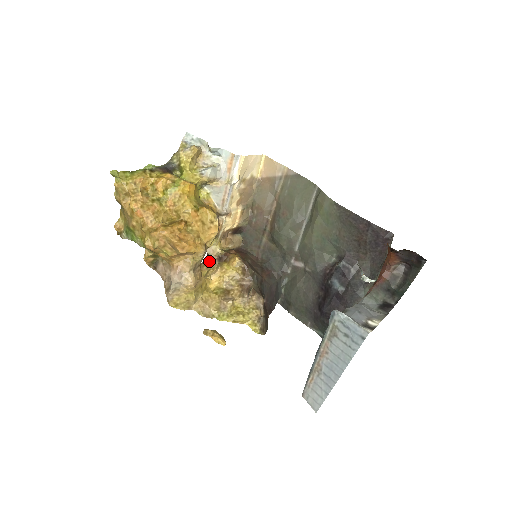
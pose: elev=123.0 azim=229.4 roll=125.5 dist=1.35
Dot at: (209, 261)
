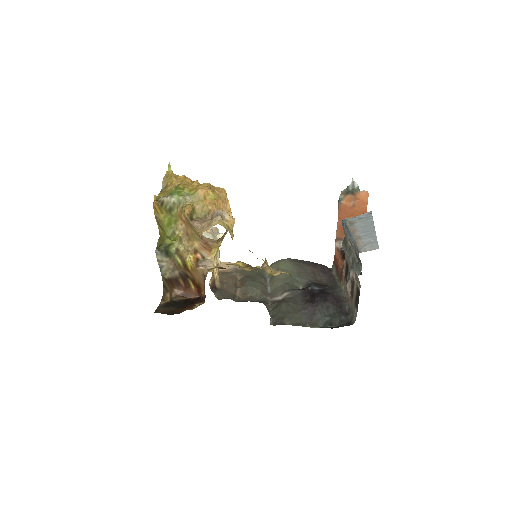
Dot at: (211, 269)
